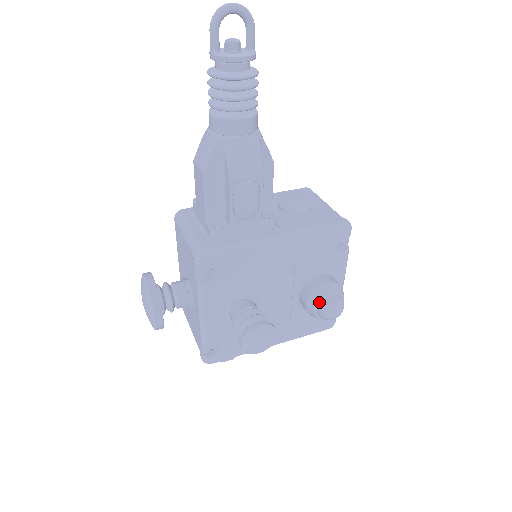
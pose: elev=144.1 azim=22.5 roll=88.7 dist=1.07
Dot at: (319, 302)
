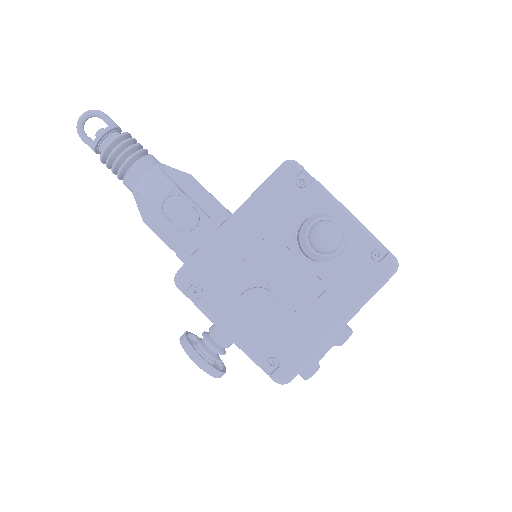
Dot at: (308, 241)
